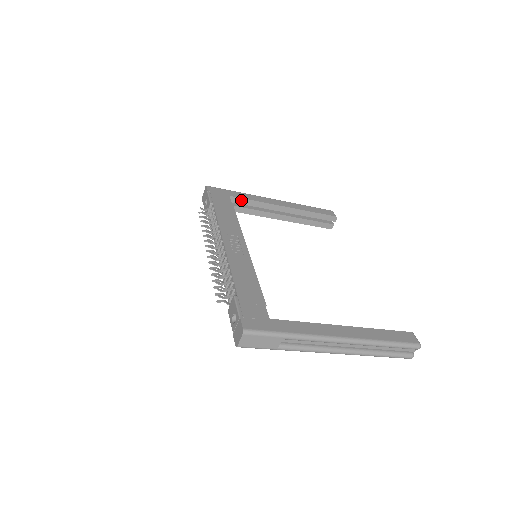
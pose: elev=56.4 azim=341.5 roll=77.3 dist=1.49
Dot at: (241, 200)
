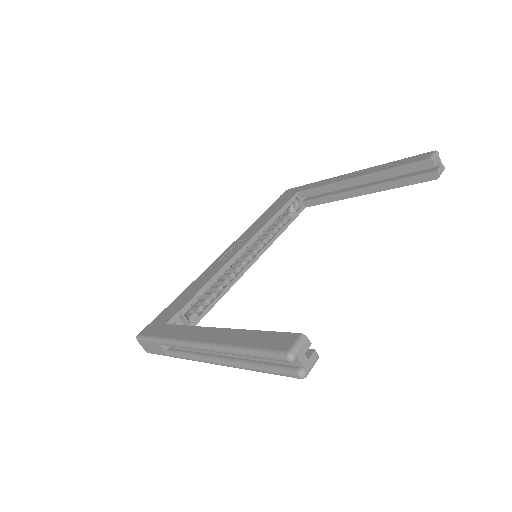
Dot at: (310, 191)
